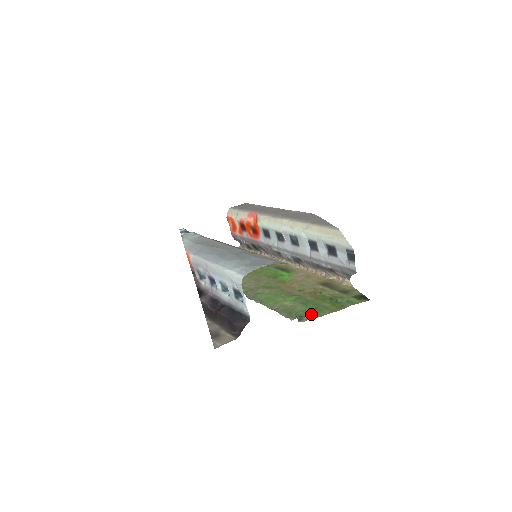
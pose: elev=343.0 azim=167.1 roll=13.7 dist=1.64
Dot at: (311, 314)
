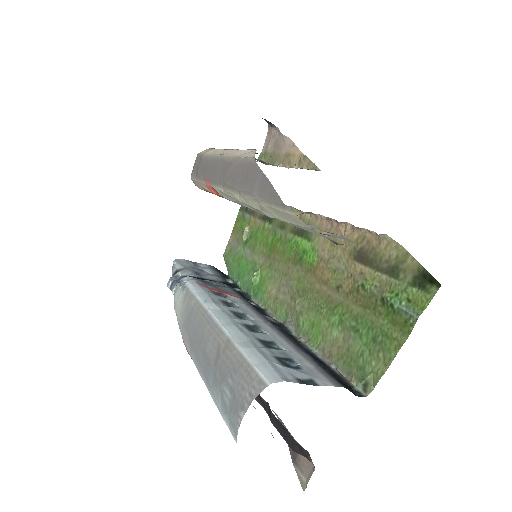
Dot at: (373, 363)
